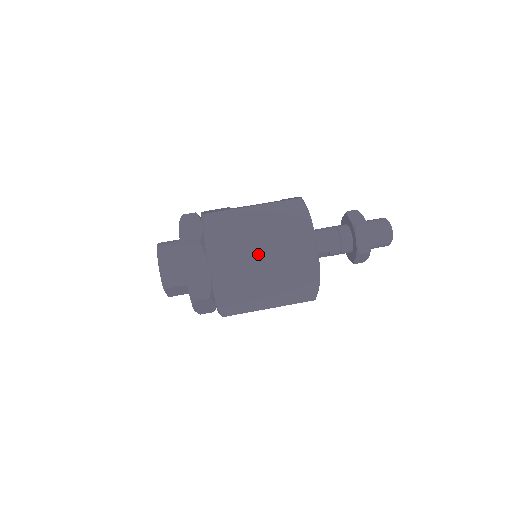
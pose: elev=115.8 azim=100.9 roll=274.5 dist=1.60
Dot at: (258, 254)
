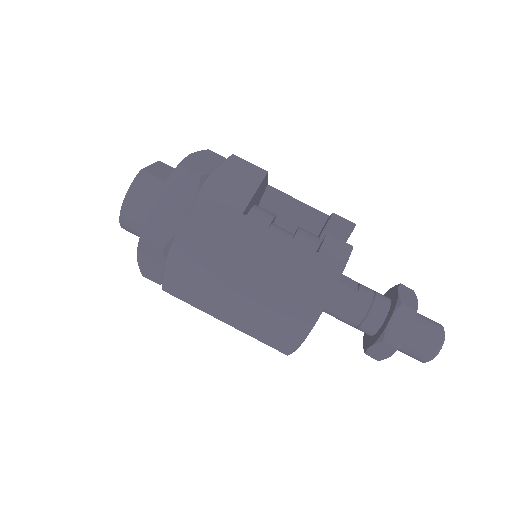
Dot at: (222, 308)
